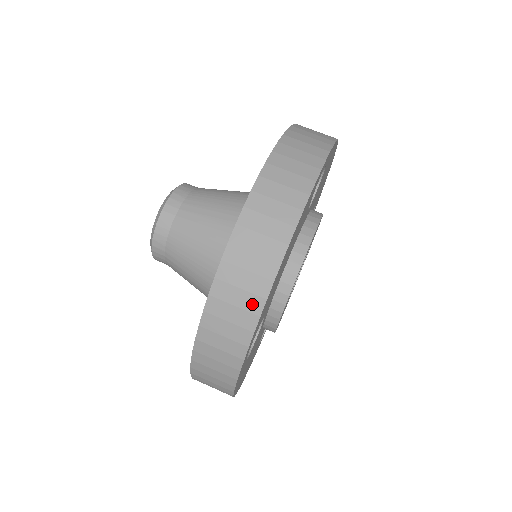
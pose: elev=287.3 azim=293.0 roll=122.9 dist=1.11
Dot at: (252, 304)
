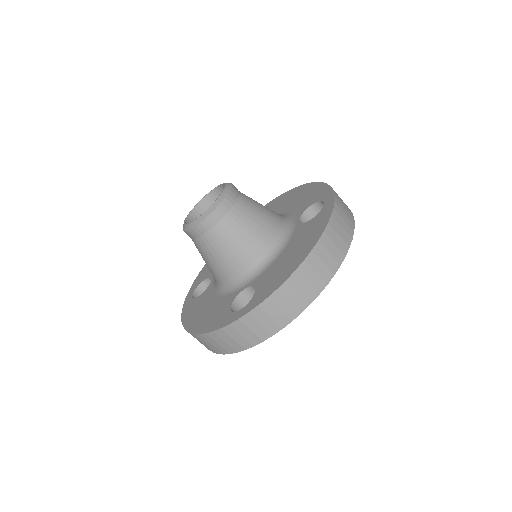
Dot at: (301, 303)
